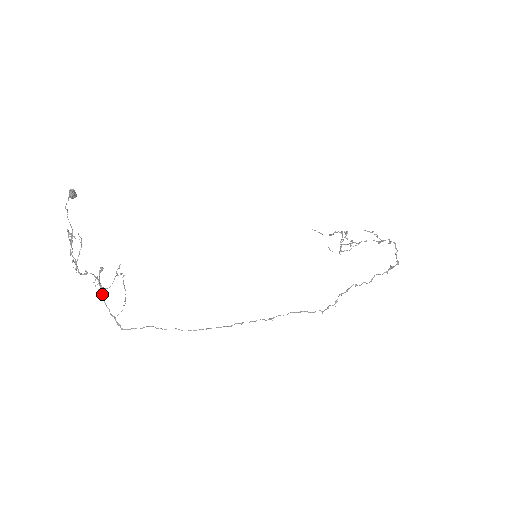
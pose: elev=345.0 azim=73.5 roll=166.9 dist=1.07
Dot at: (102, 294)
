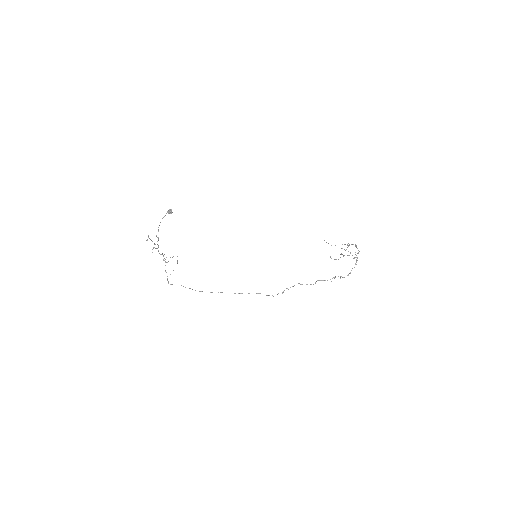
Dot at: (165, 265)
